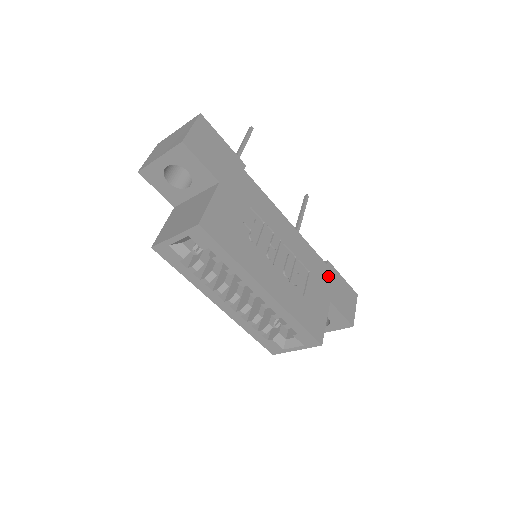
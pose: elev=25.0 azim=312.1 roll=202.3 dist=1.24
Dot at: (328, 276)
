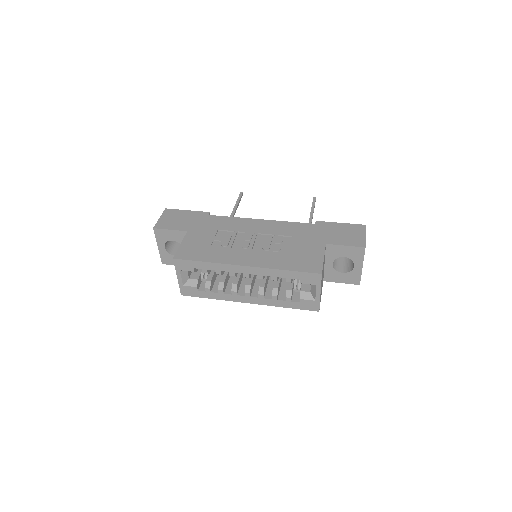
Dot at: (319, 230)
